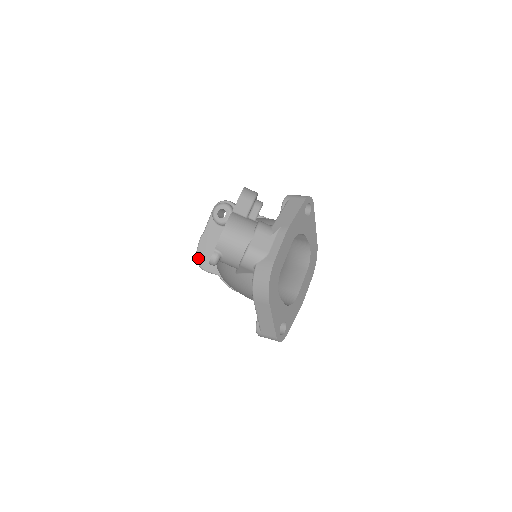
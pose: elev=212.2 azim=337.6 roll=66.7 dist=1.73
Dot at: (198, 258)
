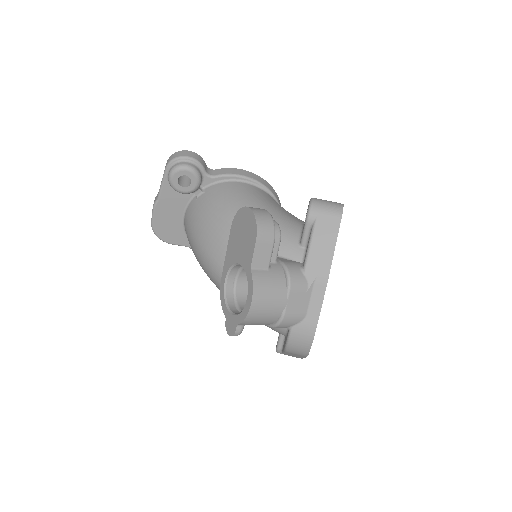
Dot at: (156, 231)
